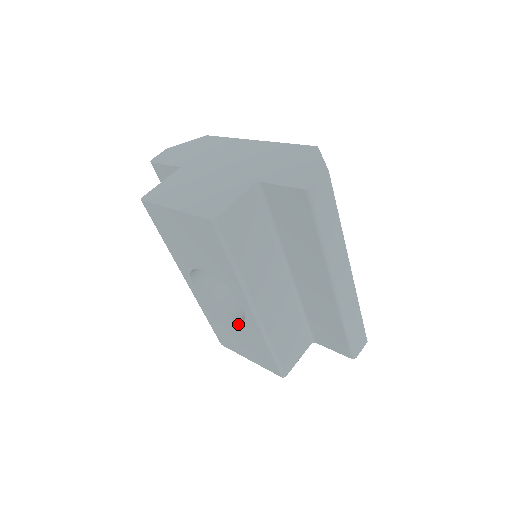
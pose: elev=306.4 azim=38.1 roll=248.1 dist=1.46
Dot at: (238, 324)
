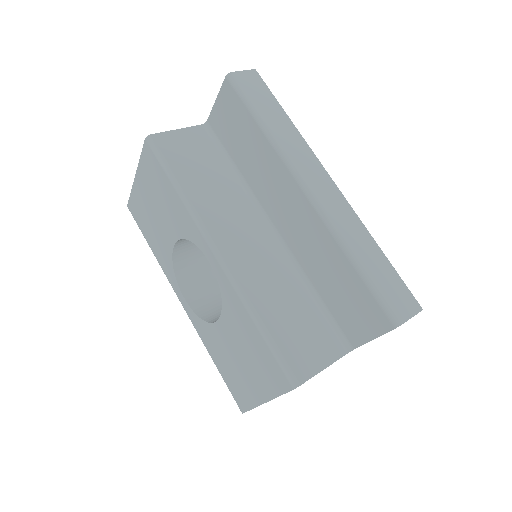
Dot at: (223, 315)
